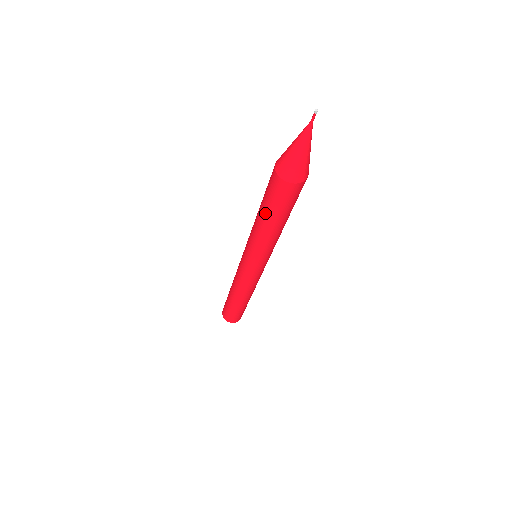
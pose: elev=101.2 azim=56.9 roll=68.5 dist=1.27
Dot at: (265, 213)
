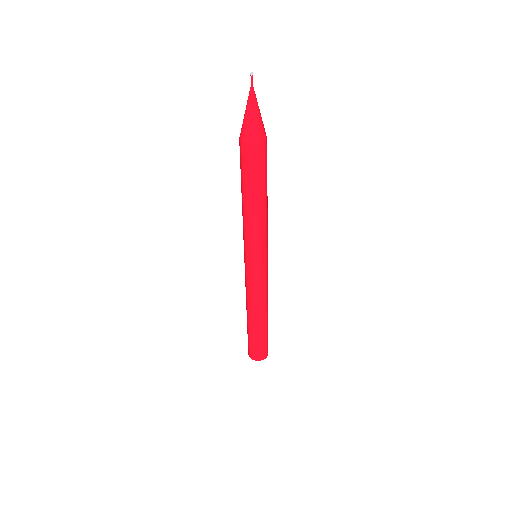
Dot at: (253, 191)
